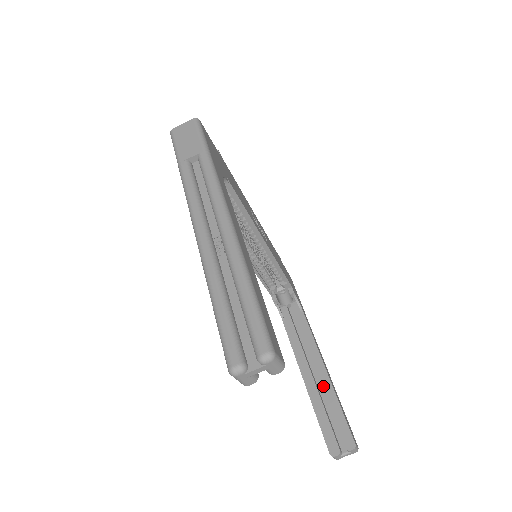
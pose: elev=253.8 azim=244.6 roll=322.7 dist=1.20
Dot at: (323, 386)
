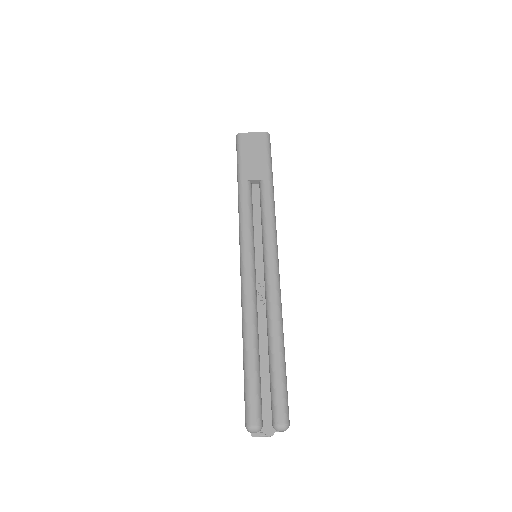
Dot at: occluded
